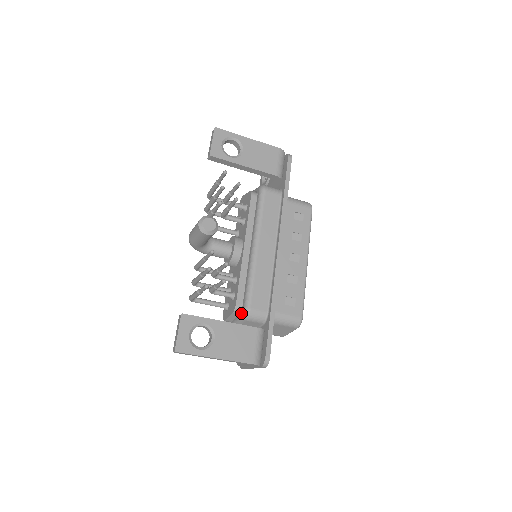
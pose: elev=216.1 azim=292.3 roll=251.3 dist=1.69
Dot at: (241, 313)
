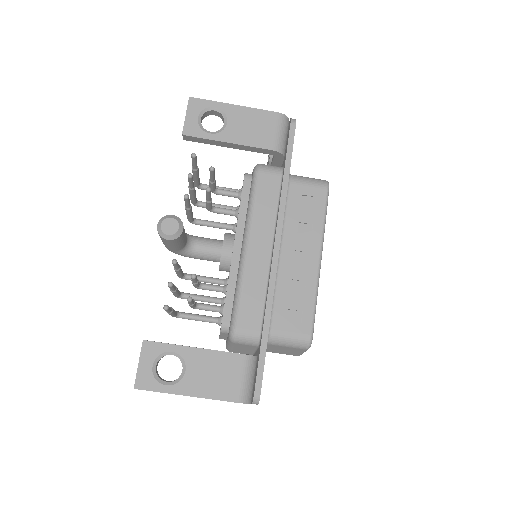
Dot at: (228, 334)
